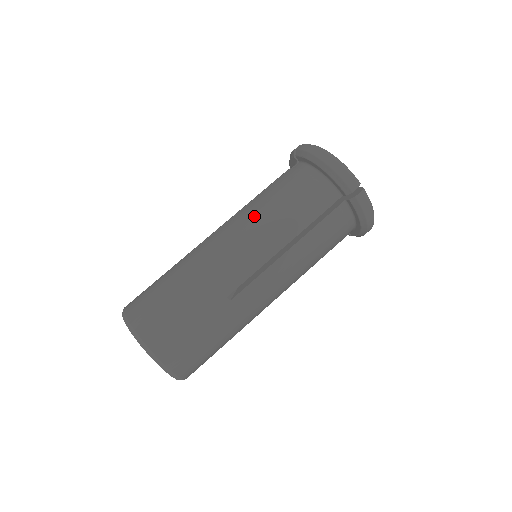
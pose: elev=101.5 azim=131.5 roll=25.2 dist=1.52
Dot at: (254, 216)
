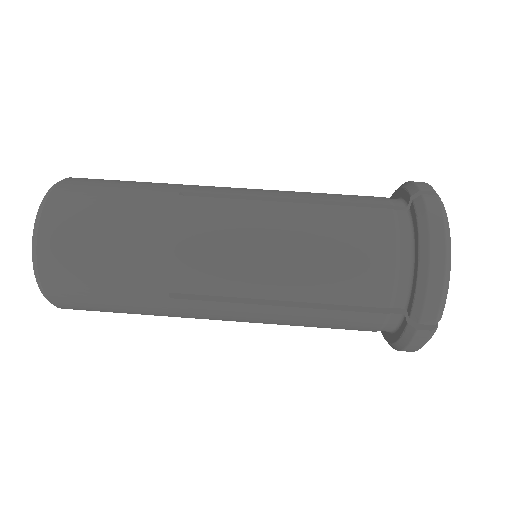
Dot at: occluded
